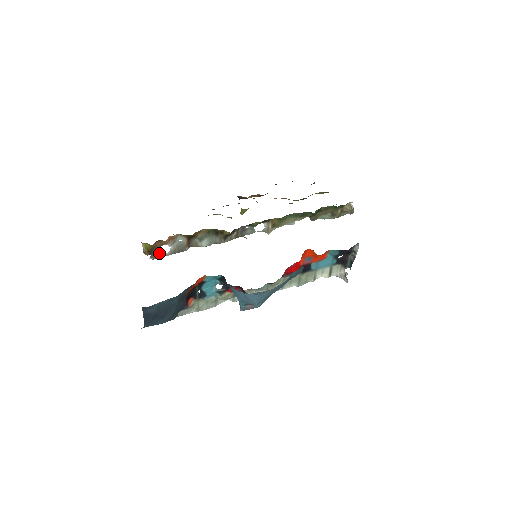
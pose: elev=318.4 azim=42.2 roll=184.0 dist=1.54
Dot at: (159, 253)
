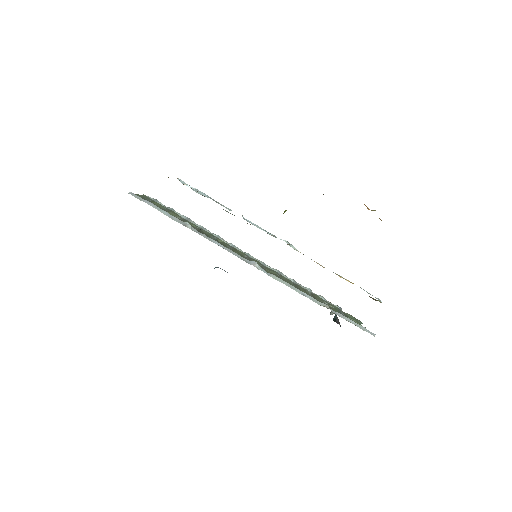
Dot at: (185, 184)
